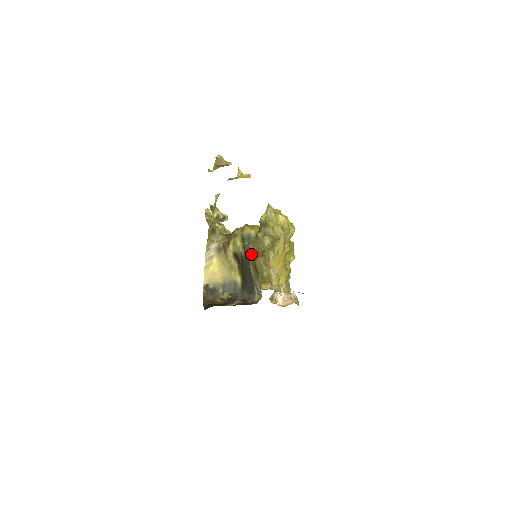
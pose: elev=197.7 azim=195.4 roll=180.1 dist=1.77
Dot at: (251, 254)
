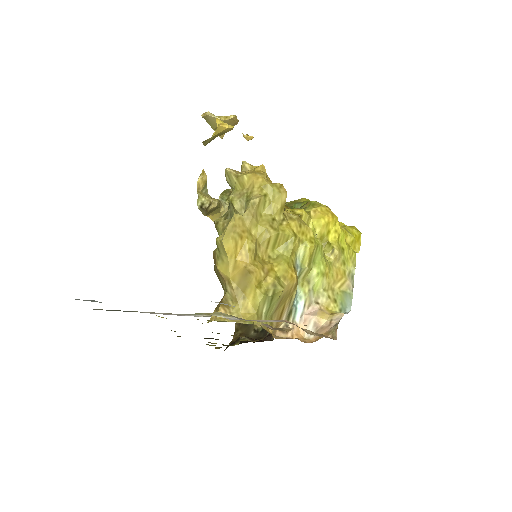
Dot at: occluded
